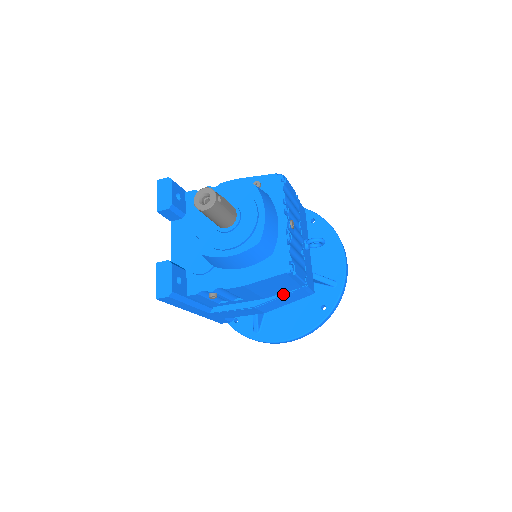
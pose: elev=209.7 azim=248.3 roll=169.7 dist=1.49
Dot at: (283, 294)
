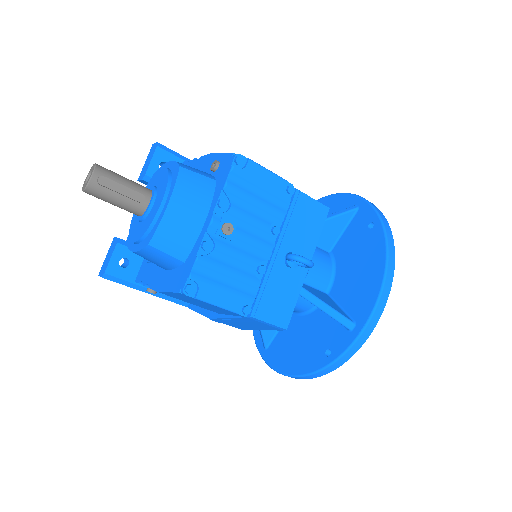
Dot at: (231, 316)
